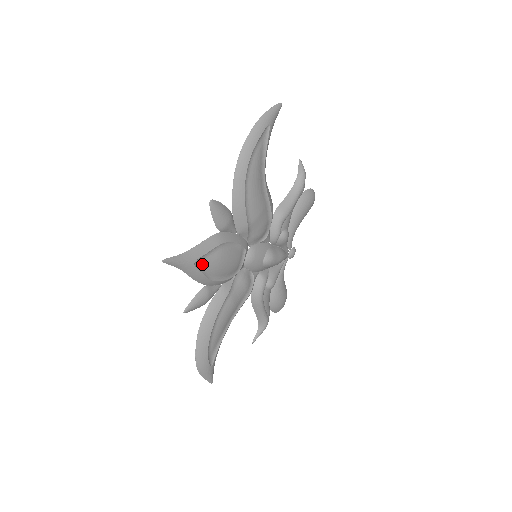
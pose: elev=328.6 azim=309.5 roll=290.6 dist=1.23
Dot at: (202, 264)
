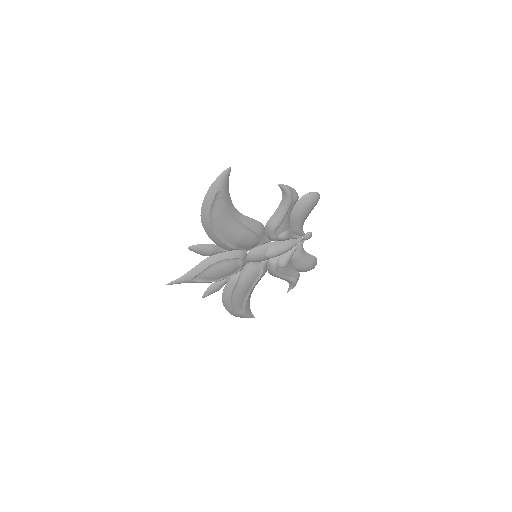
Dot at: (200, 278)
